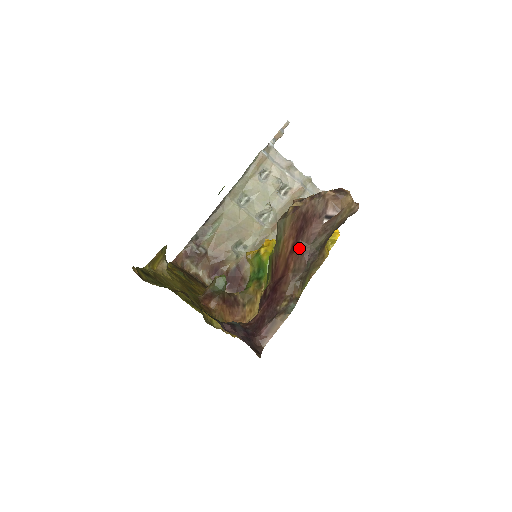
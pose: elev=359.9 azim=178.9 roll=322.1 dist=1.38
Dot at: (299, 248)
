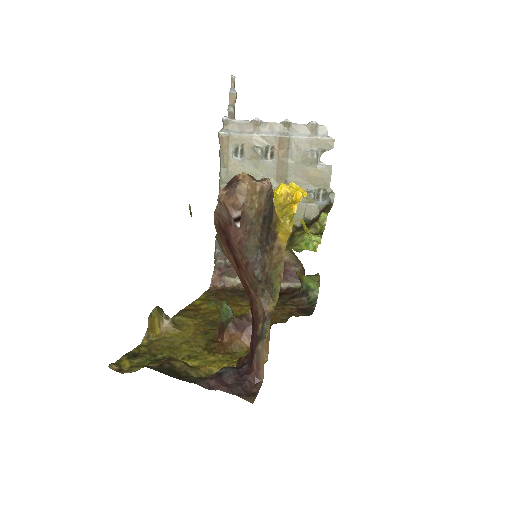
Dot at: (239, 262)
